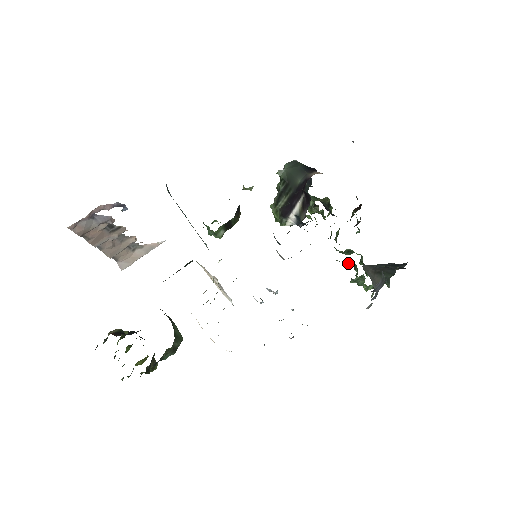
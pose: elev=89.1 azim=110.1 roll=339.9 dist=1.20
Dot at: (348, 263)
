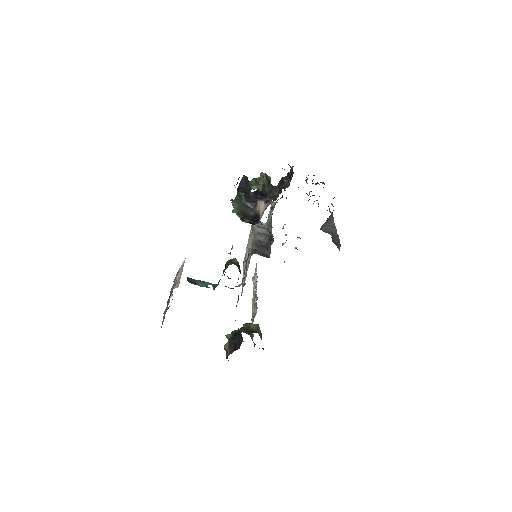
Dot at: occluded
